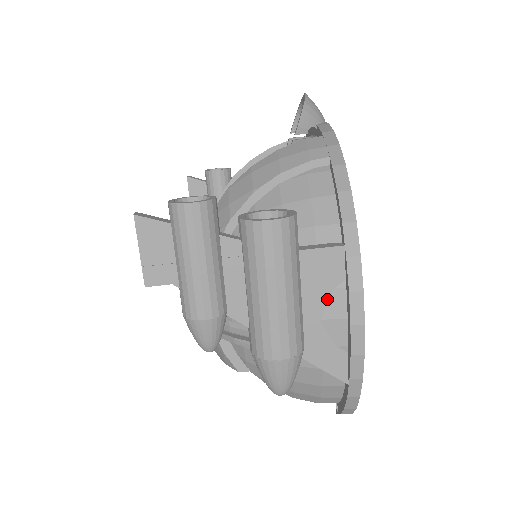
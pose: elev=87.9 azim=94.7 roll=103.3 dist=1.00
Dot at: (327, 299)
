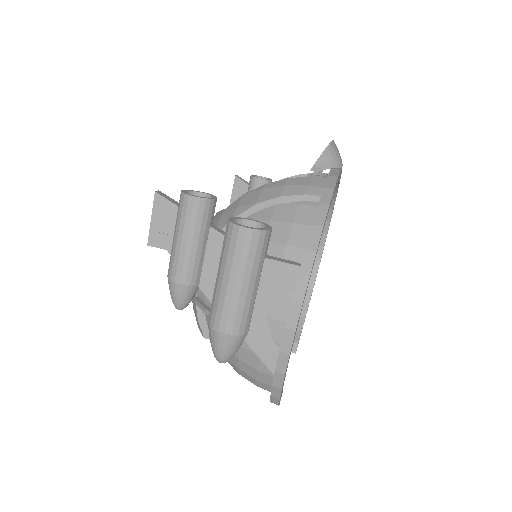
Dot at: (276, 302)
